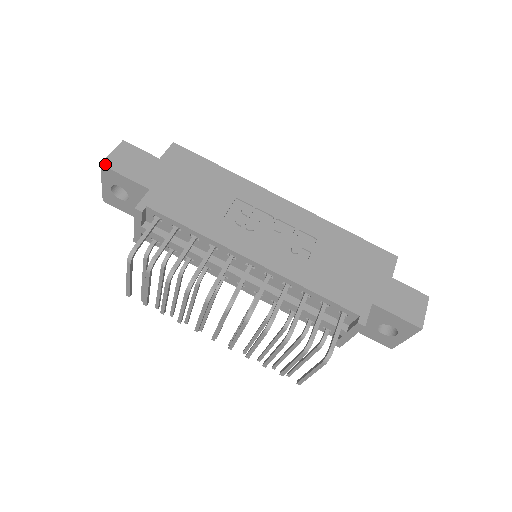
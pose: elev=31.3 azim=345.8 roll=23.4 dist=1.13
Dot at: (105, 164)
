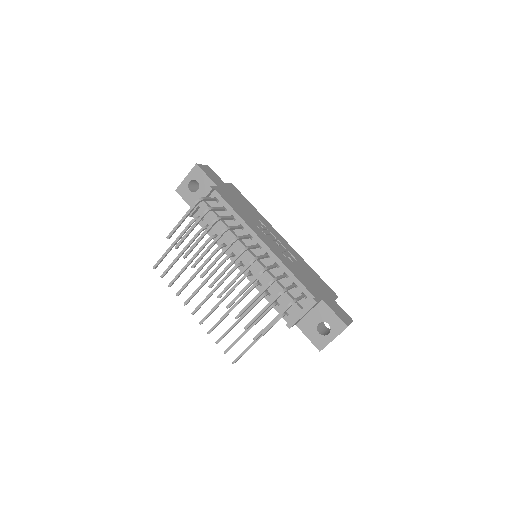
Dot at: (198, 165)
